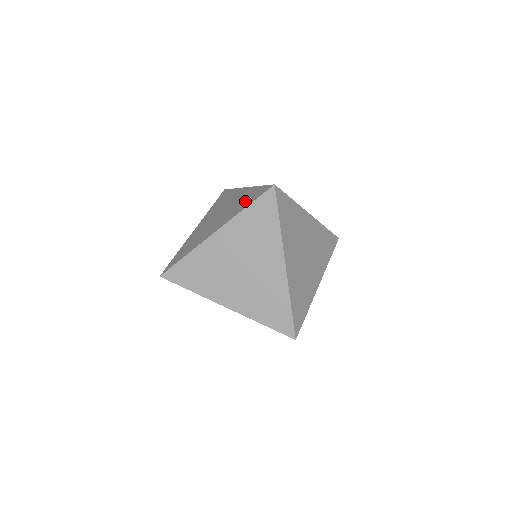
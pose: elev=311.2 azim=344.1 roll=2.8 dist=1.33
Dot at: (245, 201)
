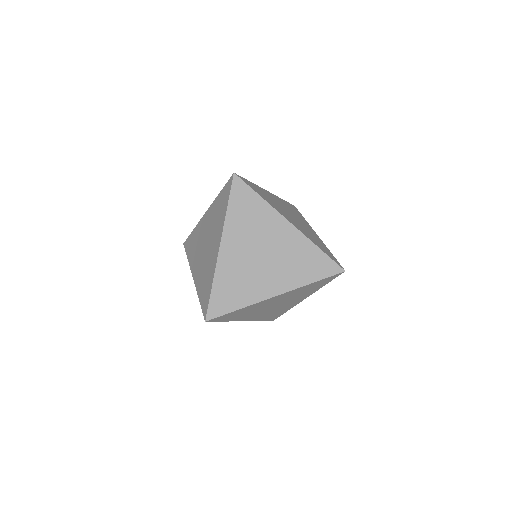
Dot at: occluded
